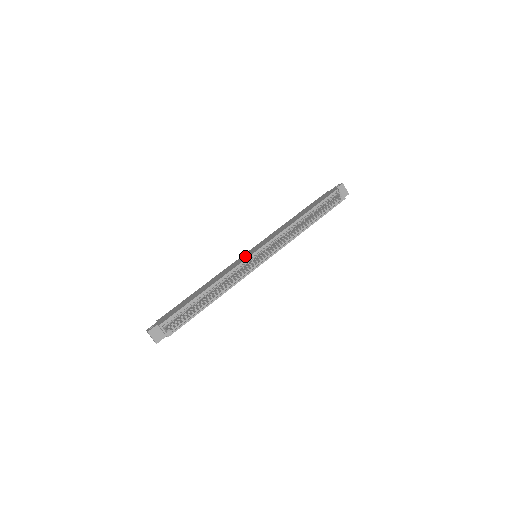
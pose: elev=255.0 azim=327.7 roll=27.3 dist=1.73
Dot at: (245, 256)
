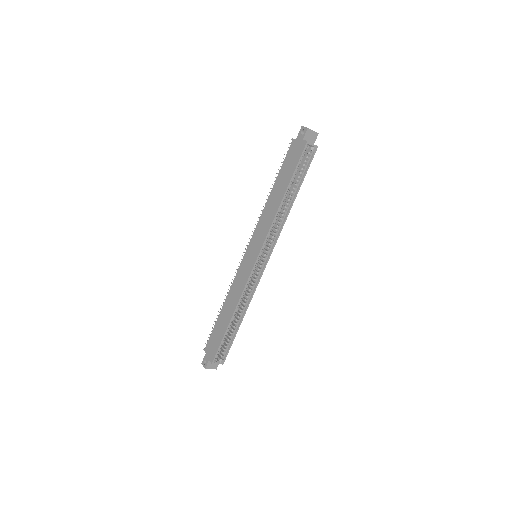
Dot at: (247, 265)
